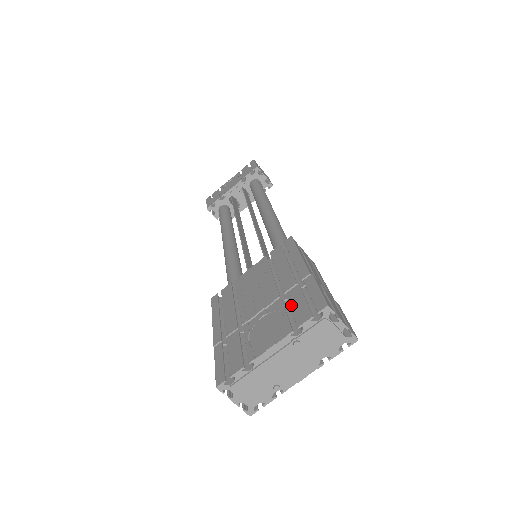
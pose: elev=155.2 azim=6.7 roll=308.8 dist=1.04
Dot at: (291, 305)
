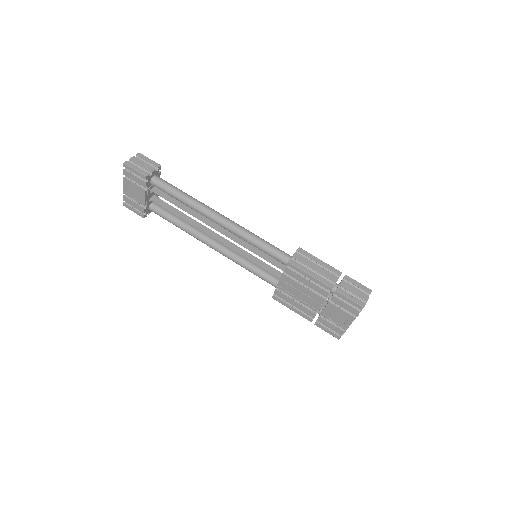
Dot at: (341, 307)
